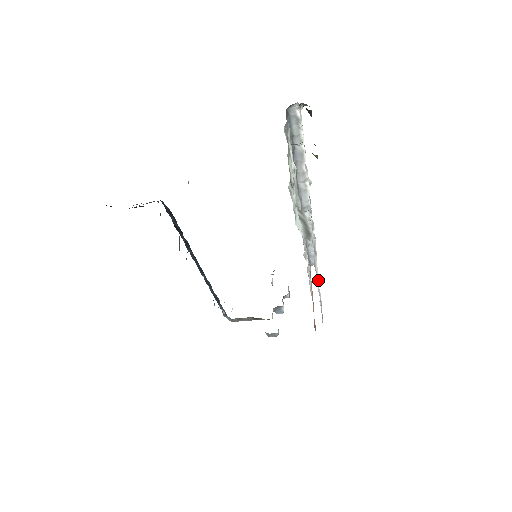
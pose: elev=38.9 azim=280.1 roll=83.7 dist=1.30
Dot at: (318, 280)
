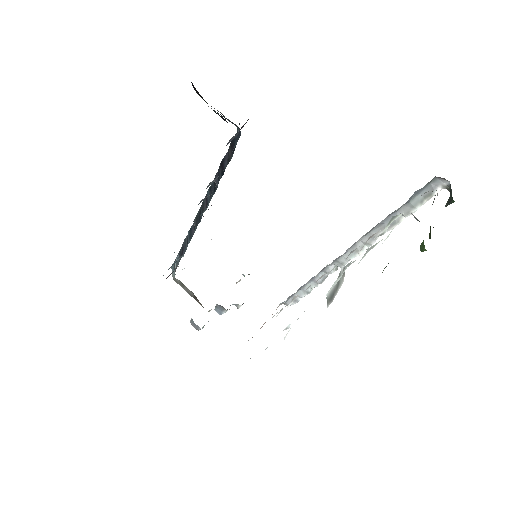
Dot at: (284, 329)
